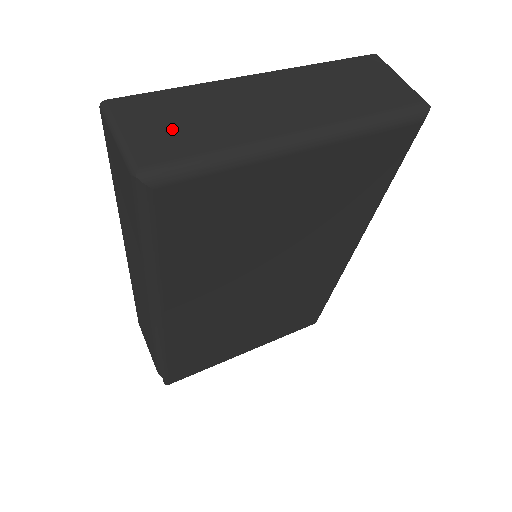
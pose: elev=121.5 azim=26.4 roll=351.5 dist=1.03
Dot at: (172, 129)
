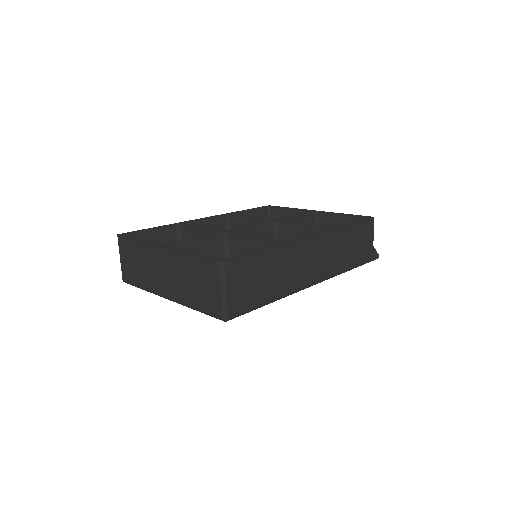
Dot at: (131, 265)
